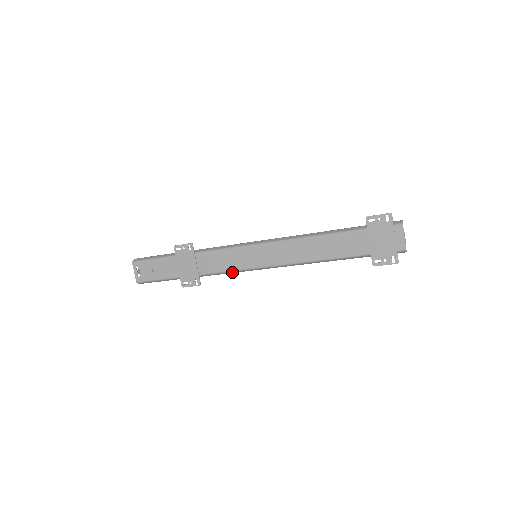
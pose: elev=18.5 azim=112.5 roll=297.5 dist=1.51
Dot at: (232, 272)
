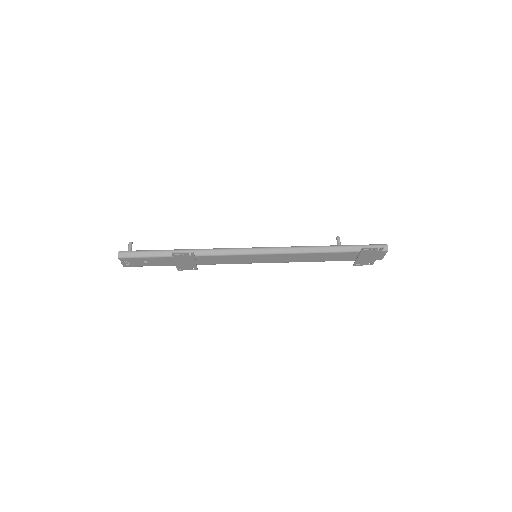
Dot at: occluded
